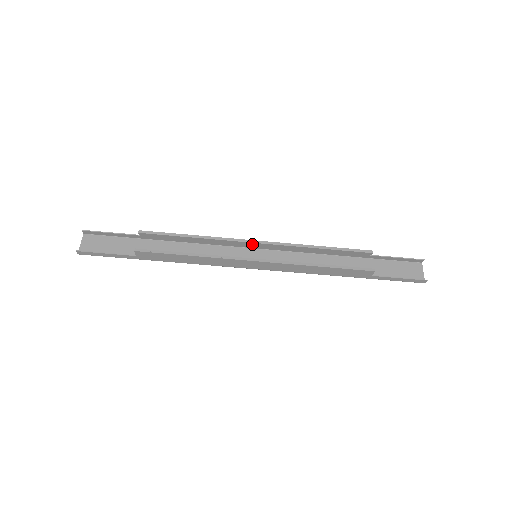
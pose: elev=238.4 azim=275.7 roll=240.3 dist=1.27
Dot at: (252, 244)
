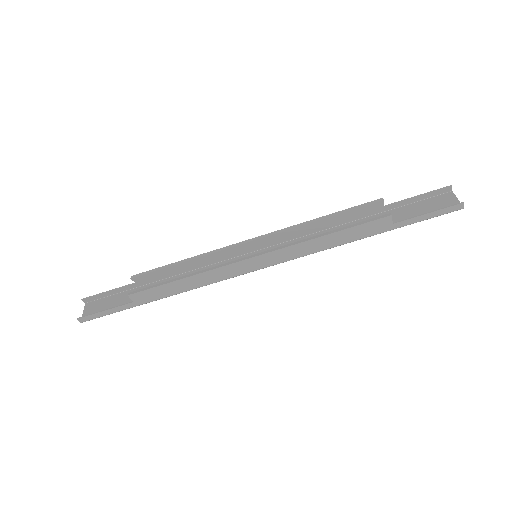
Dot at: (247, 245)
